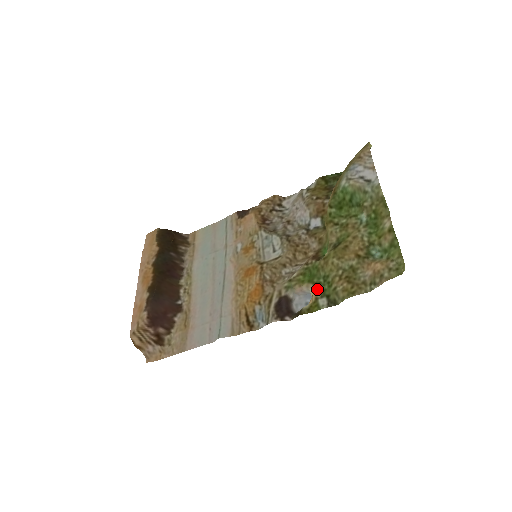
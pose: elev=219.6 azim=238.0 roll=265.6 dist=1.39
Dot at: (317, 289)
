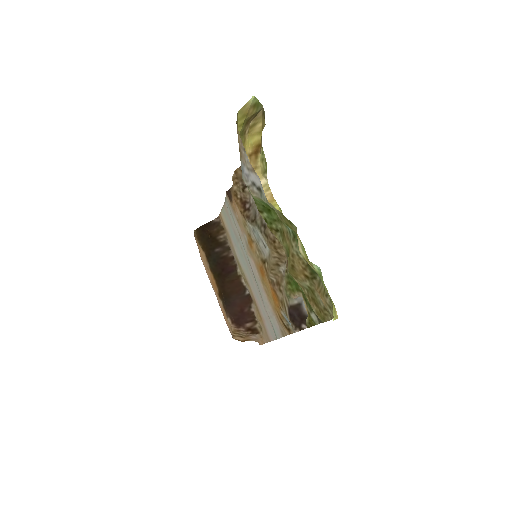
Dot at: (305, 301)
